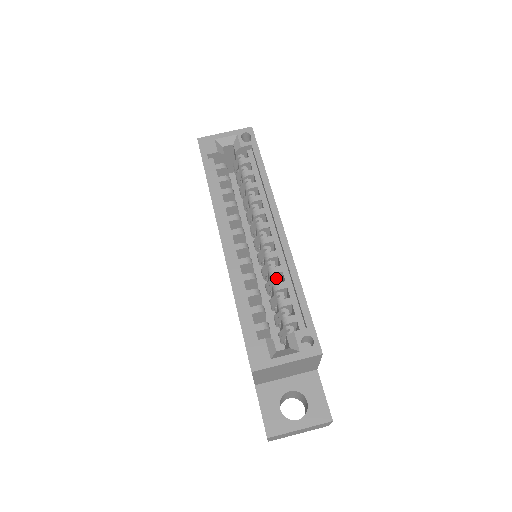
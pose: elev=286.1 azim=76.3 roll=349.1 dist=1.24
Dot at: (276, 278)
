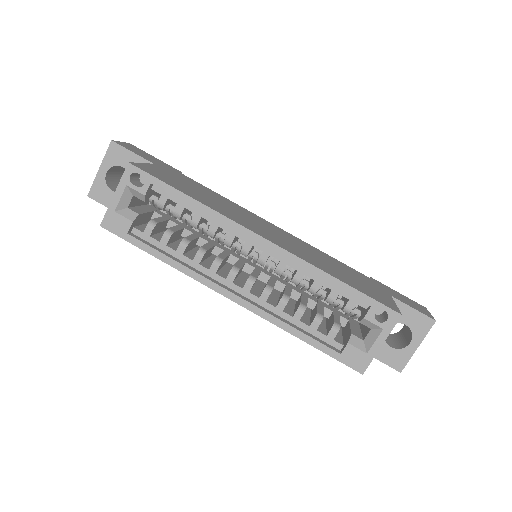
Dot at: (303, 283)
